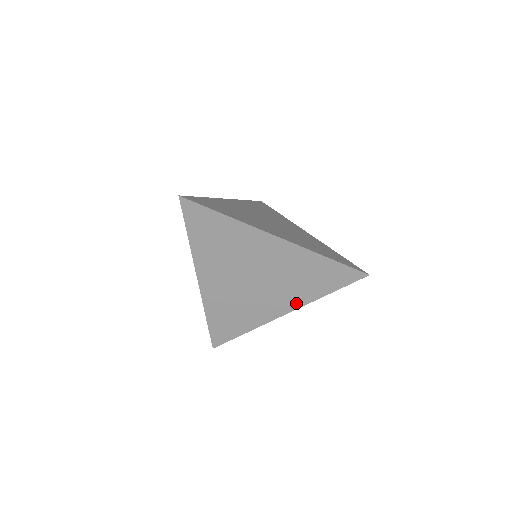
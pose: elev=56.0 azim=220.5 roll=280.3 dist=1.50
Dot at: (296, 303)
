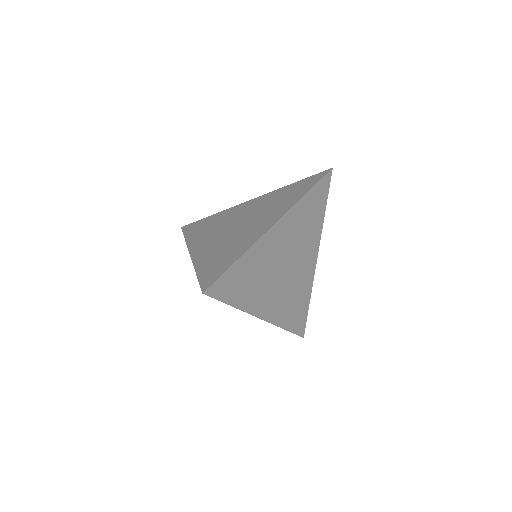
Dot at: occluded
